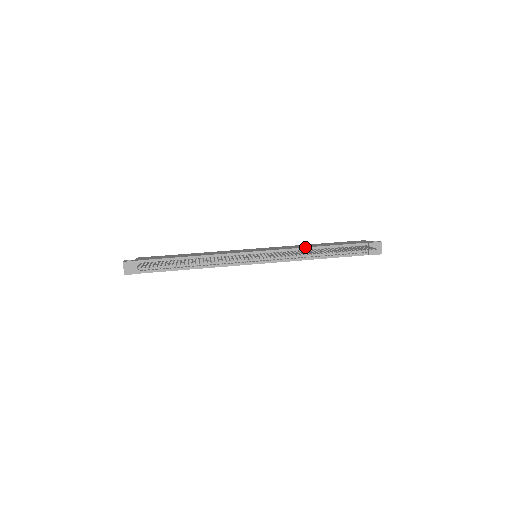
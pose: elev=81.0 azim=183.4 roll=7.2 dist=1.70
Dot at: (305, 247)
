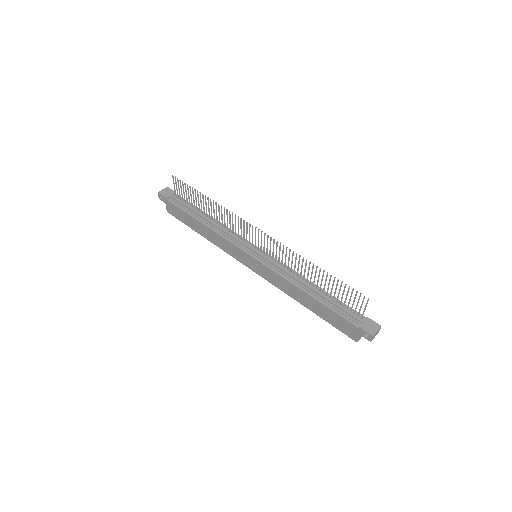
Dot at: occluded
